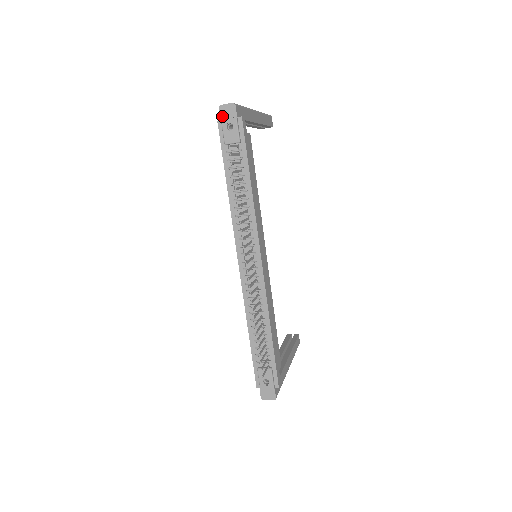
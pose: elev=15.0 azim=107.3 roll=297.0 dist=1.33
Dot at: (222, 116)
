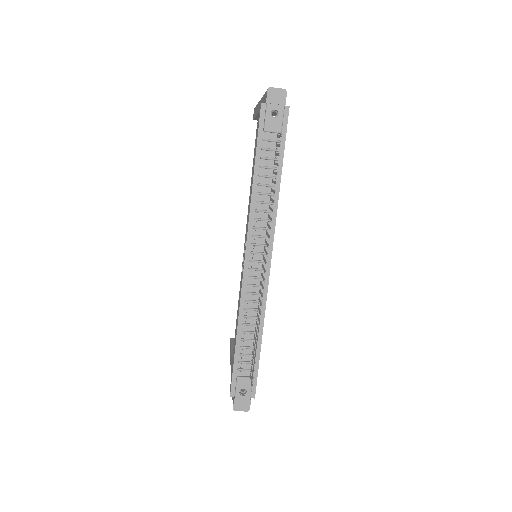
Dot at: (269, 99)
